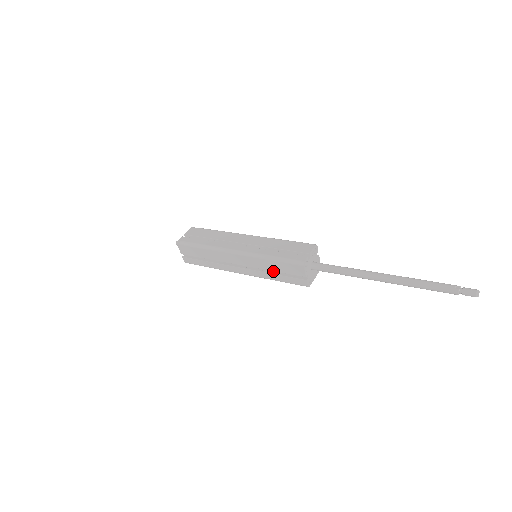
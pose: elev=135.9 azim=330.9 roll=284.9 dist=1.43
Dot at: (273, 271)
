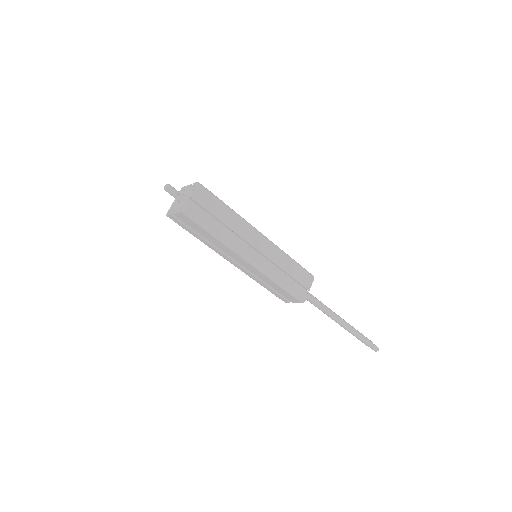
Dot at: occluded
